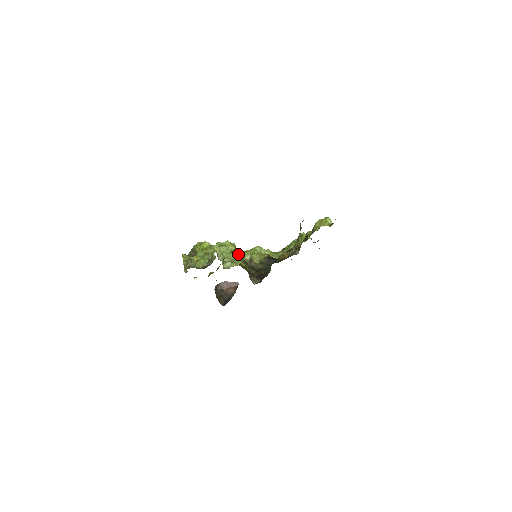
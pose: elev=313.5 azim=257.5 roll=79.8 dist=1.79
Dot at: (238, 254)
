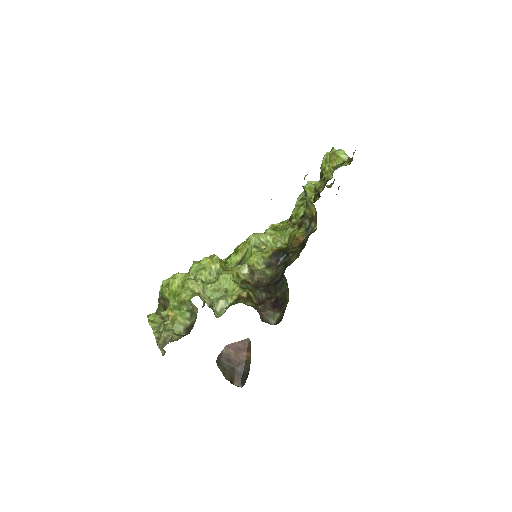
Dot at: (229, 276)
